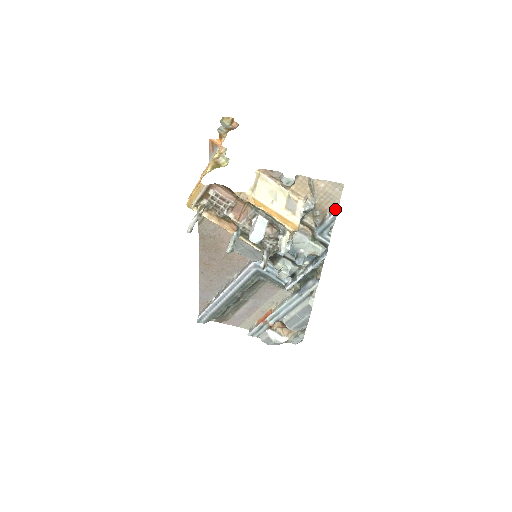
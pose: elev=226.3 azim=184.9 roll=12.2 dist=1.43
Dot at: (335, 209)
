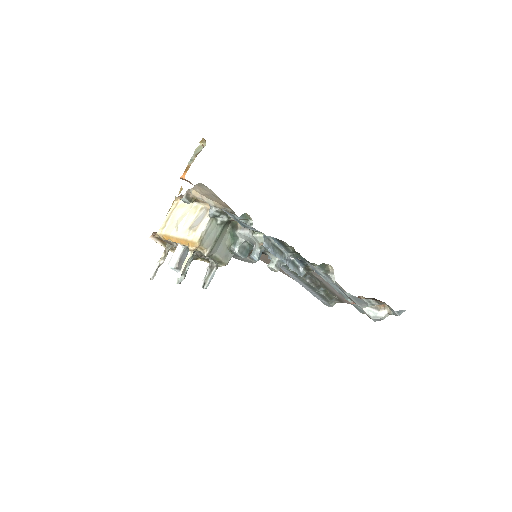
Dot at: occluded
